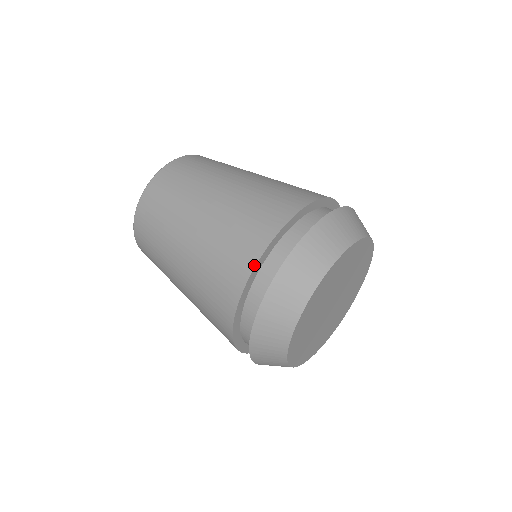
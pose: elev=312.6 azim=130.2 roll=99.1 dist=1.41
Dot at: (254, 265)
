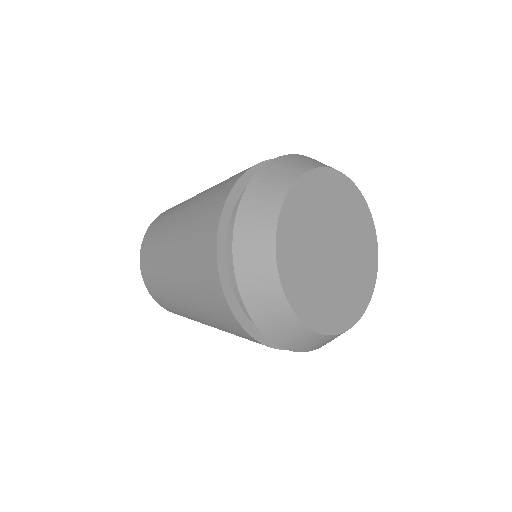
Dot at: occluded
